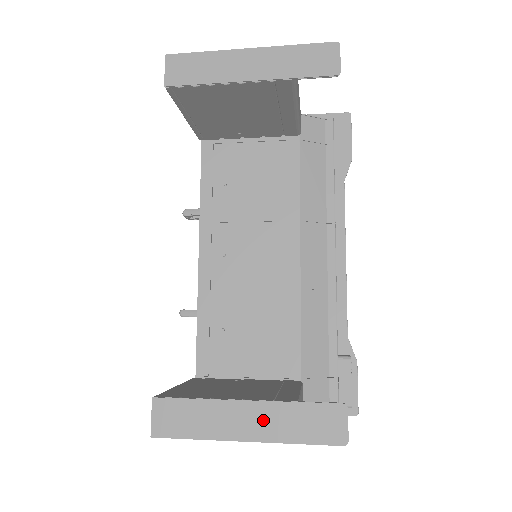
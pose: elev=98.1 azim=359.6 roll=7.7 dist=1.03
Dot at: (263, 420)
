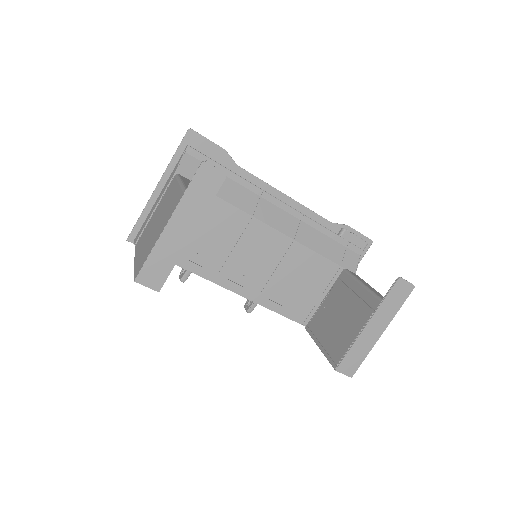
Dot at: (380, 321)
